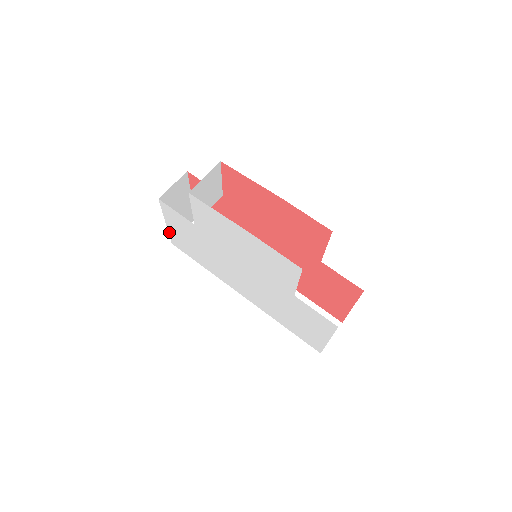
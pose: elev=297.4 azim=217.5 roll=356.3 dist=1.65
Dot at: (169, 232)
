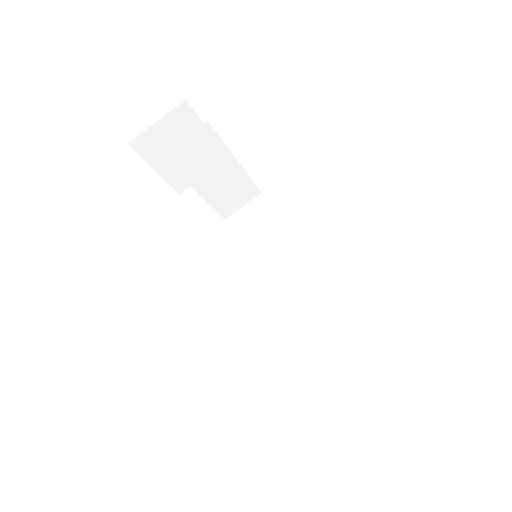
Dot at: (208, 204)
